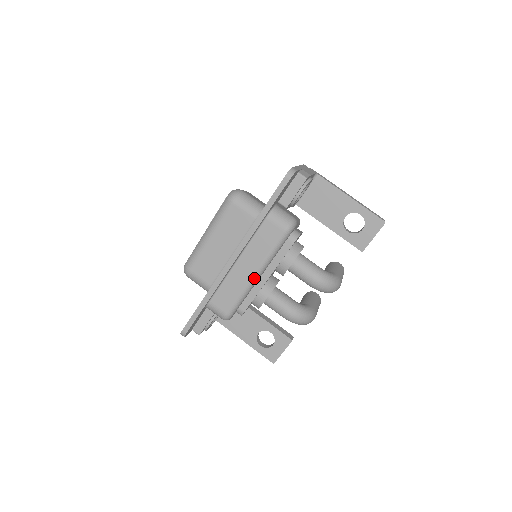
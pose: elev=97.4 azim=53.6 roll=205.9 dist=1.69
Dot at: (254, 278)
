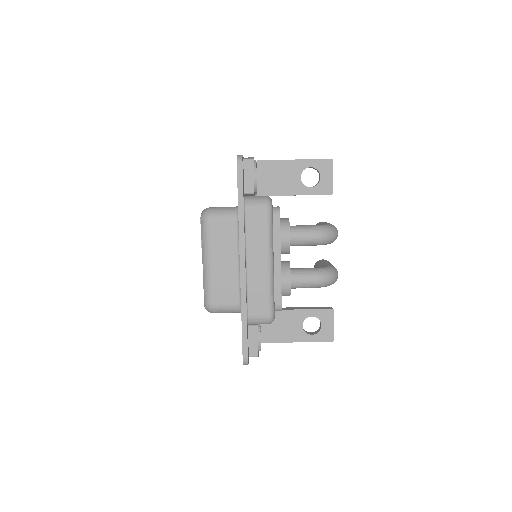
Dot at: (270, 266)
